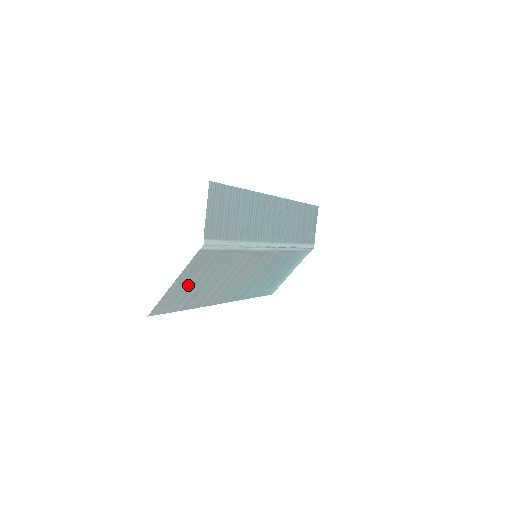
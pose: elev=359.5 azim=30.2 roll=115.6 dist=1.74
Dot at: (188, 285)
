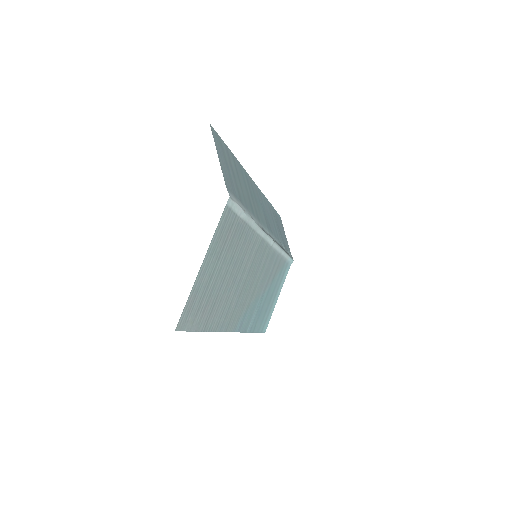
Dot at: (212, 277)
